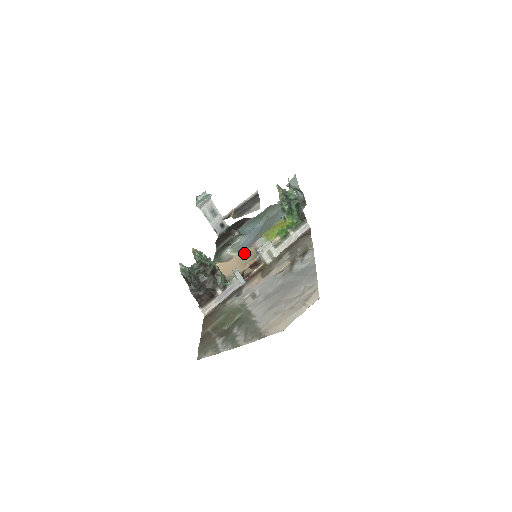
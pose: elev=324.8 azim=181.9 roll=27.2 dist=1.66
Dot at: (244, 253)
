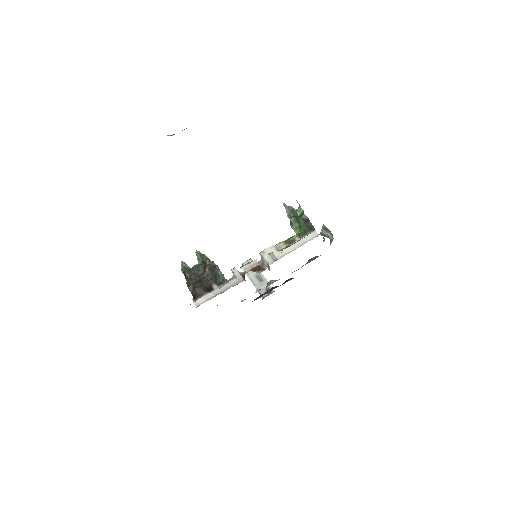
Dot at: occluded
